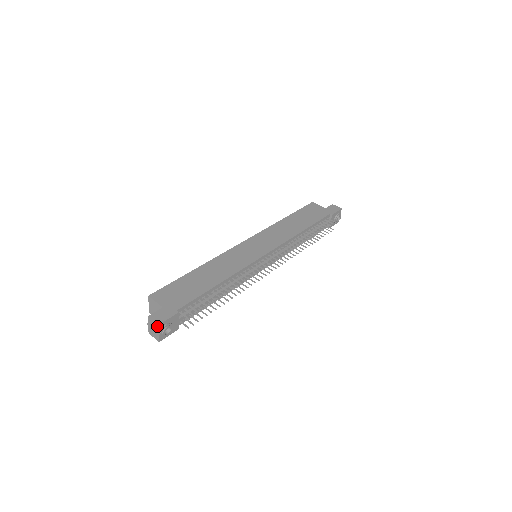
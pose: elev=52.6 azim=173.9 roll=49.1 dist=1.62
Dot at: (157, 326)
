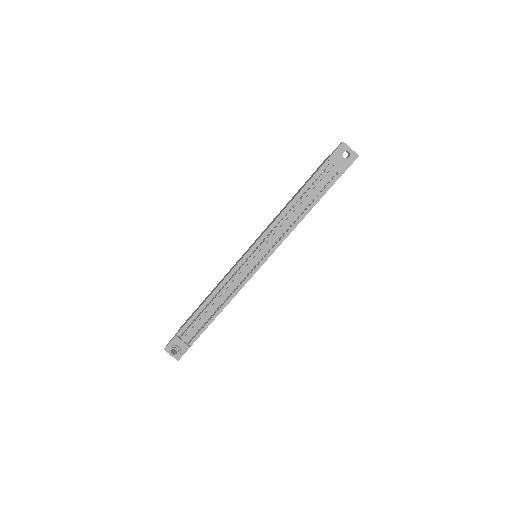
Dot at: (165, 350)
